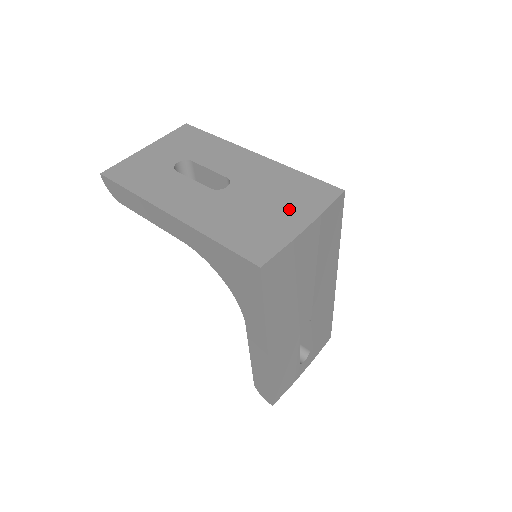
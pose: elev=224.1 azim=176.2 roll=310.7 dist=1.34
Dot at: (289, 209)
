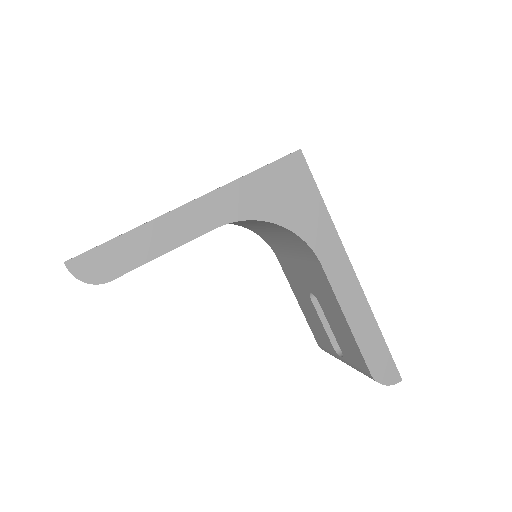
Dot at: occluded
